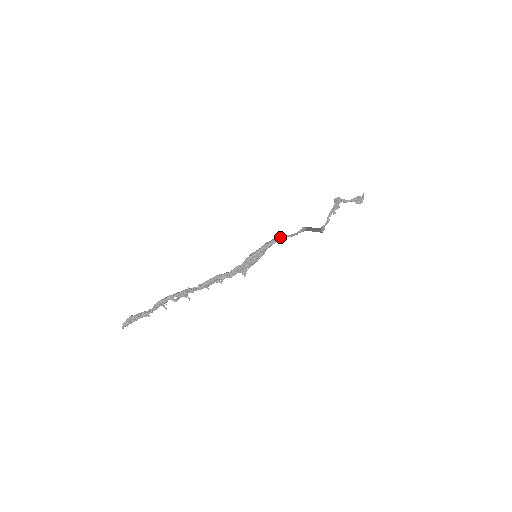
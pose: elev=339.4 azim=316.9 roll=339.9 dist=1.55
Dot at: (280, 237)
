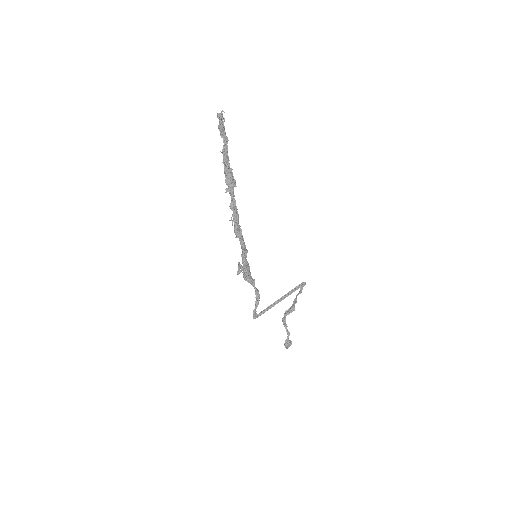
Dot at: (254, 286)
